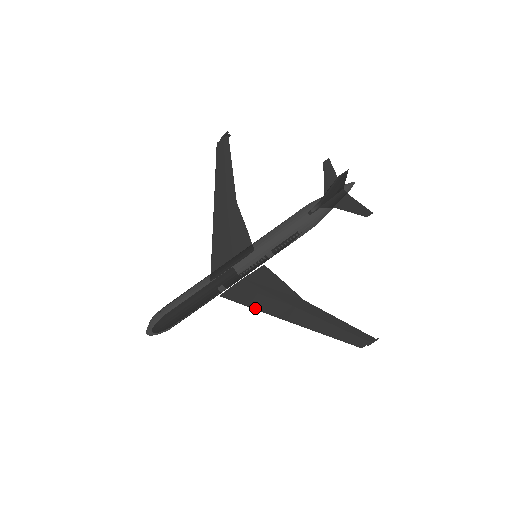
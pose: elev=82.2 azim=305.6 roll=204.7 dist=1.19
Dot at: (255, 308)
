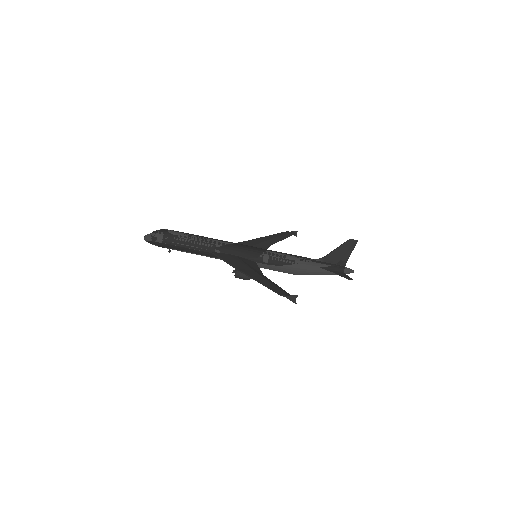
Dot at: (227, 261)
